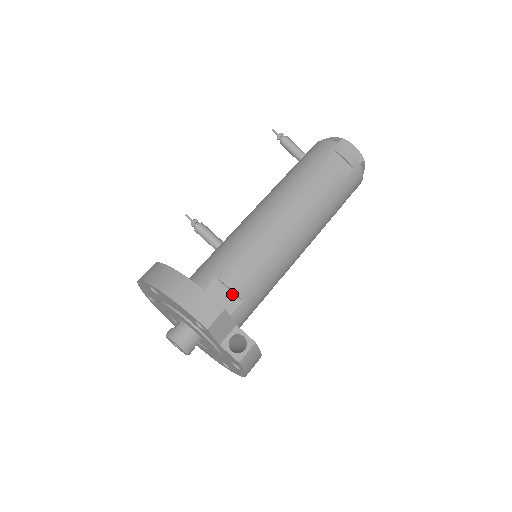
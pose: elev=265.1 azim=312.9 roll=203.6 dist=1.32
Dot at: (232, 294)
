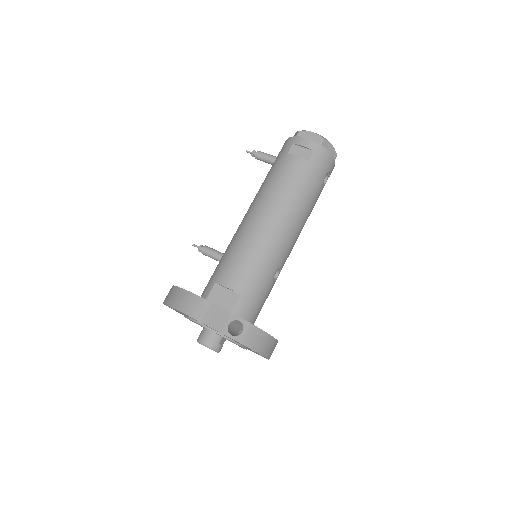
Dot at: (231, 291)
